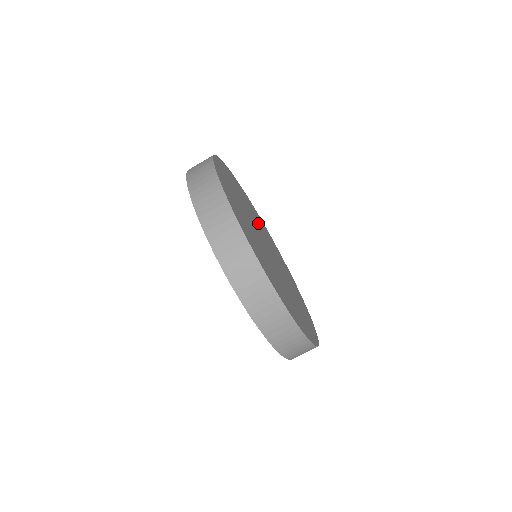
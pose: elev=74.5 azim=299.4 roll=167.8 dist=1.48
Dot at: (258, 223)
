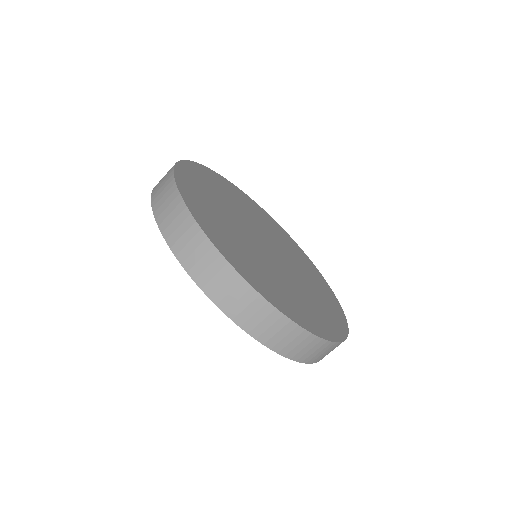
Dot at: (228, 204)
